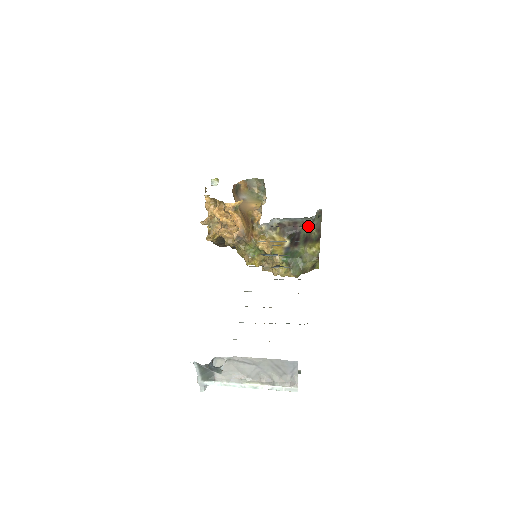
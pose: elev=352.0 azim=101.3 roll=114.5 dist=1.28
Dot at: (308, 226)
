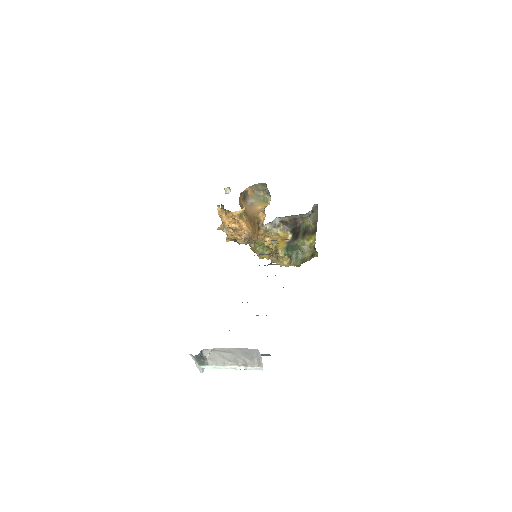
Dot at: (306, 220)
